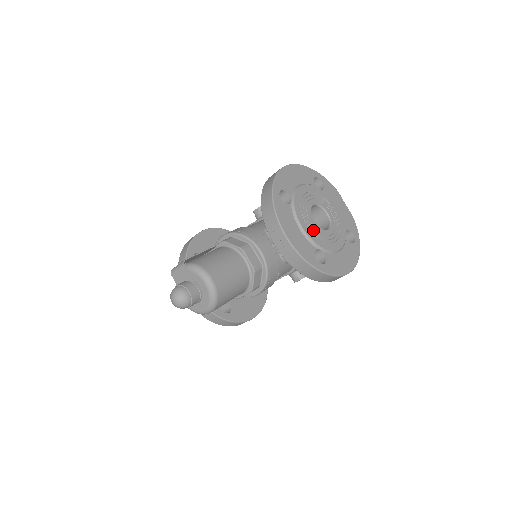
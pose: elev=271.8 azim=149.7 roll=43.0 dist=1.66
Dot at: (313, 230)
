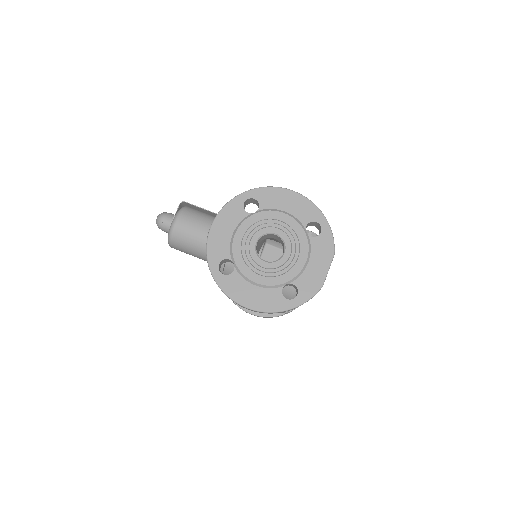
Dot at: (245, 246)
